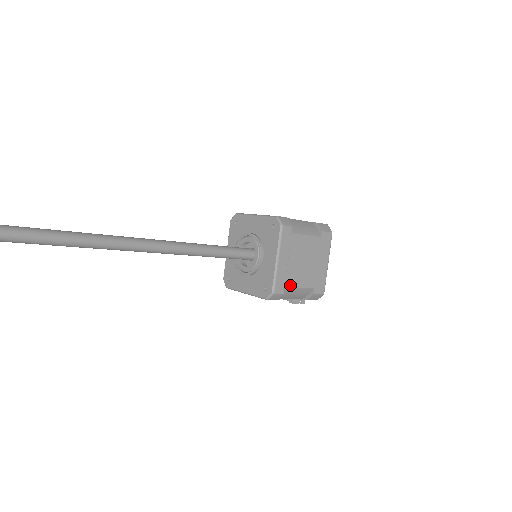
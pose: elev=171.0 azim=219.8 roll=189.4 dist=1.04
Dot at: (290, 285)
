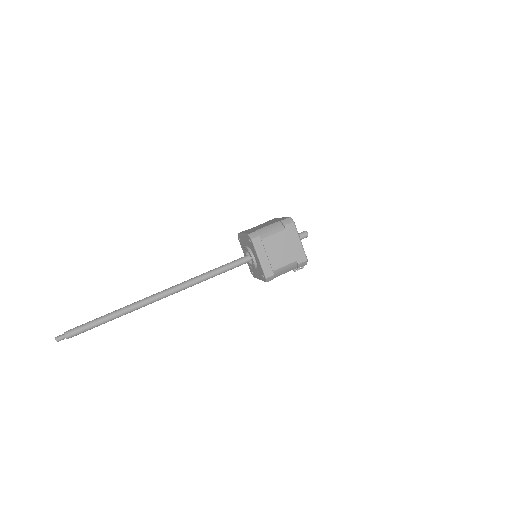
Dot at: (276, 268)
